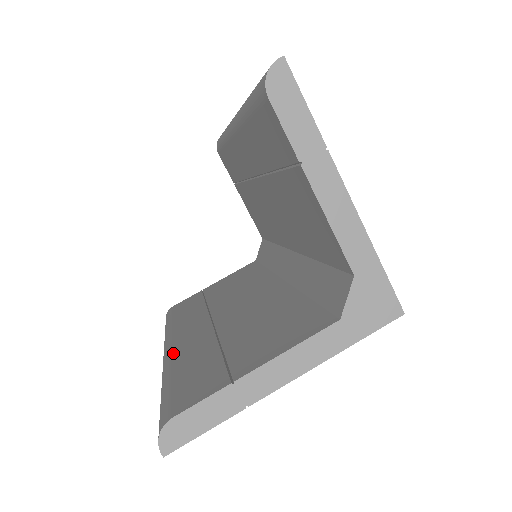
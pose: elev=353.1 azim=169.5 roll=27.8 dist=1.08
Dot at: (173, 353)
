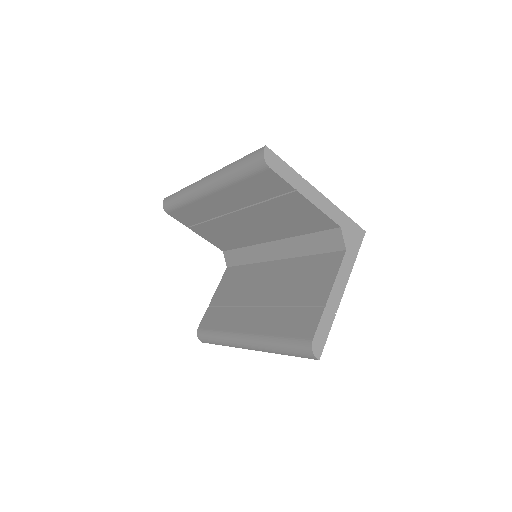
Dot at: (256, 333)
